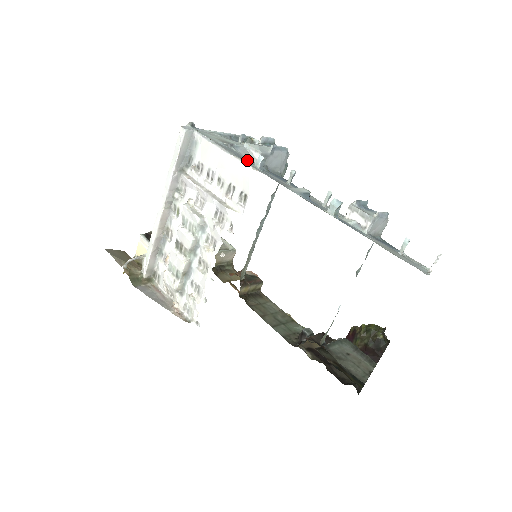
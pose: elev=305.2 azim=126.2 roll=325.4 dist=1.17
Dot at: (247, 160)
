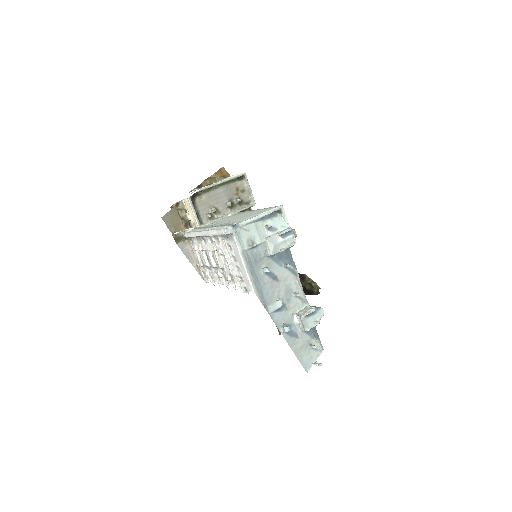
Dot at: (261, 257)
